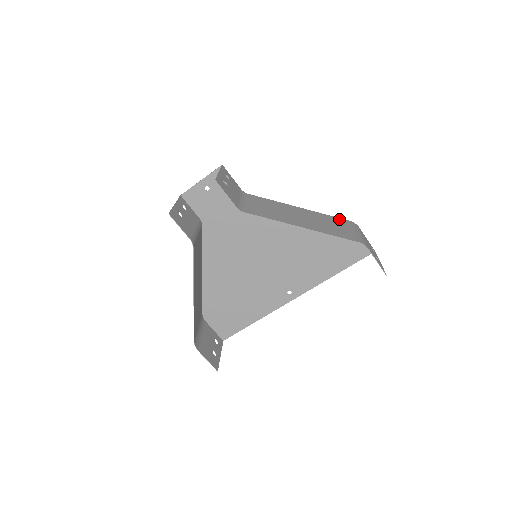
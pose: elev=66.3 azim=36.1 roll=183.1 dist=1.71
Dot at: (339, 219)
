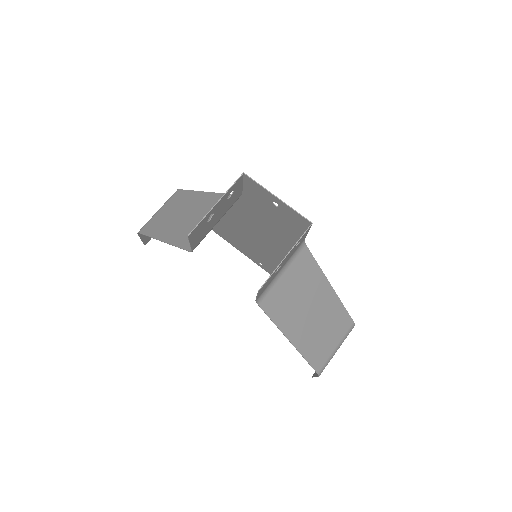
Dot at: (347, 319)
